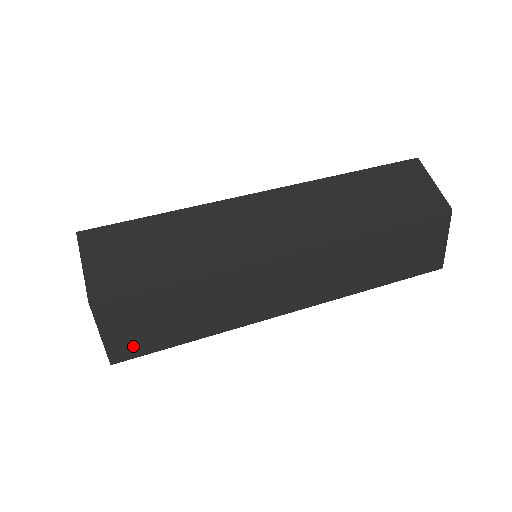
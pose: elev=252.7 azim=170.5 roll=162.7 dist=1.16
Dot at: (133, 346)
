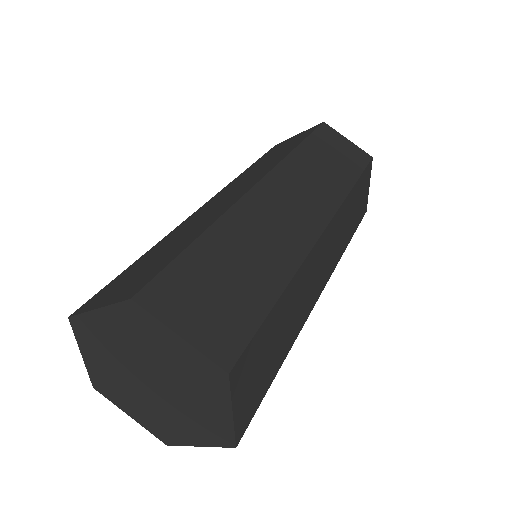
Dot at: occluded
